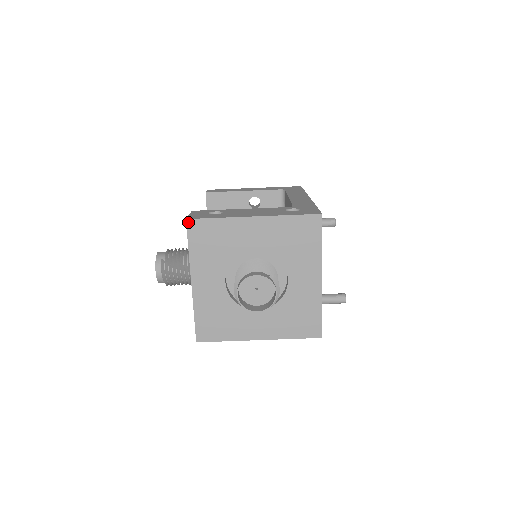
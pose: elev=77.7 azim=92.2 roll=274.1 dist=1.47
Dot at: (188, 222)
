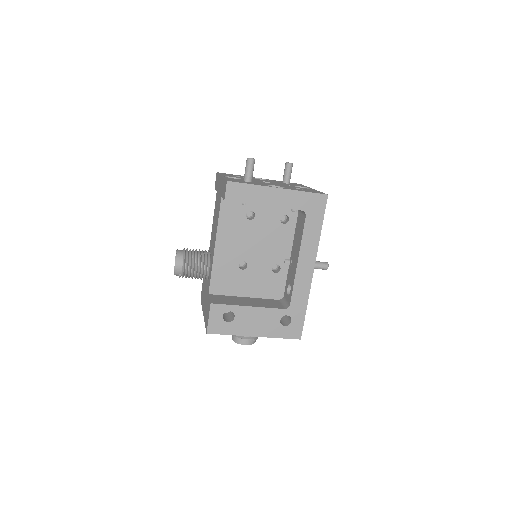
Dot at: (208, 333)
